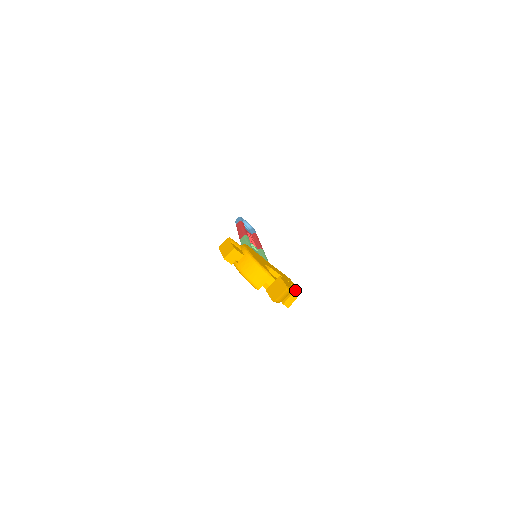
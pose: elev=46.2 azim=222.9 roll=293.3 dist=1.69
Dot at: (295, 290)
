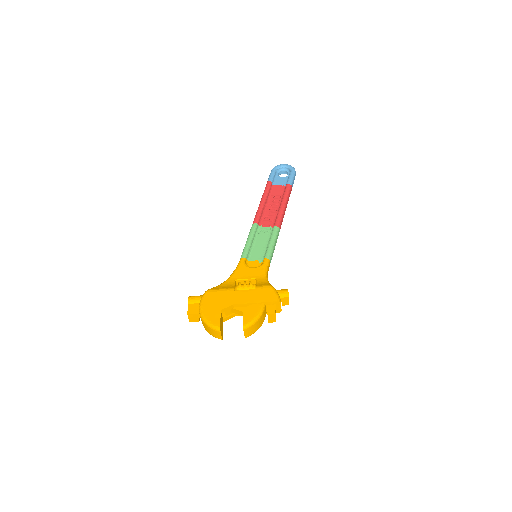
Dot at: (274, 303)
